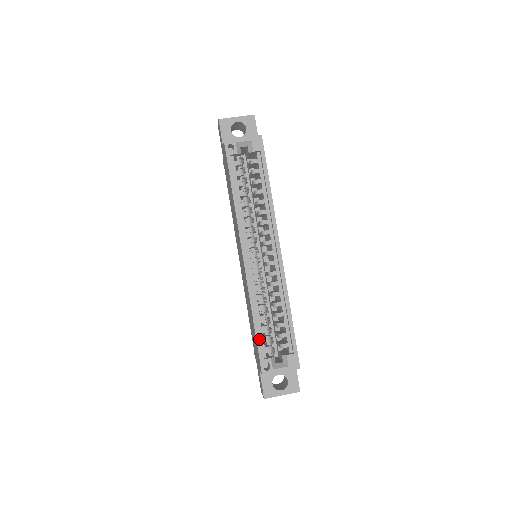
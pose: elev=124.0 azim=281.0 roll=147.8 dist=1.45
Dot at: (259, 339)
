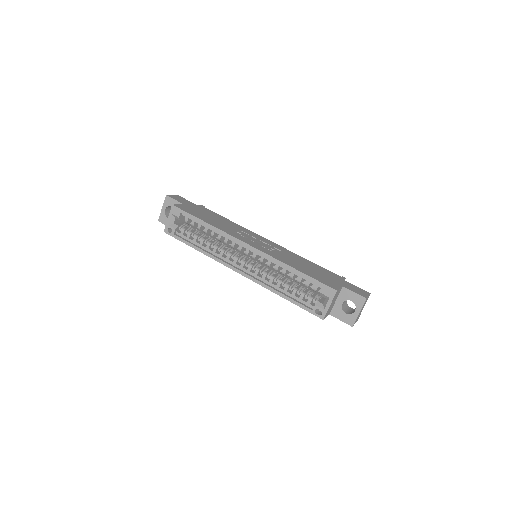
Dot at: (297, 303)
